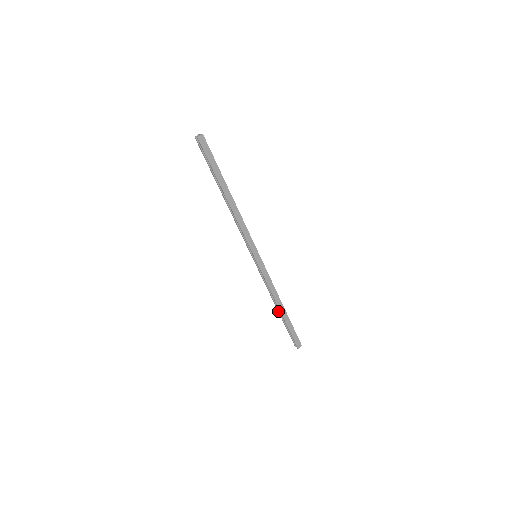
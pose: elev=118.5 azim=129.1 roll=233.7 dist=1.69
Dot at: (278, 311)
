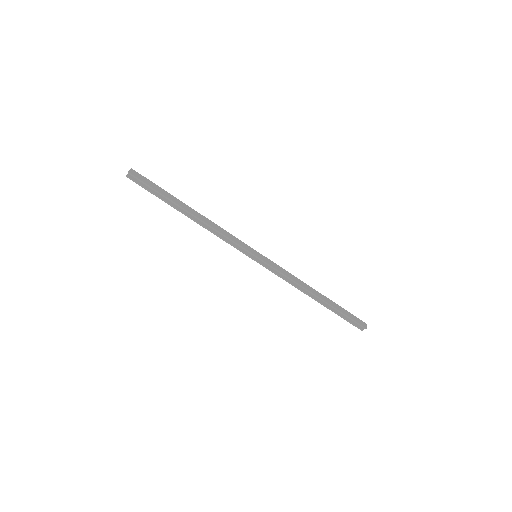
Dot at: (317, 301)
